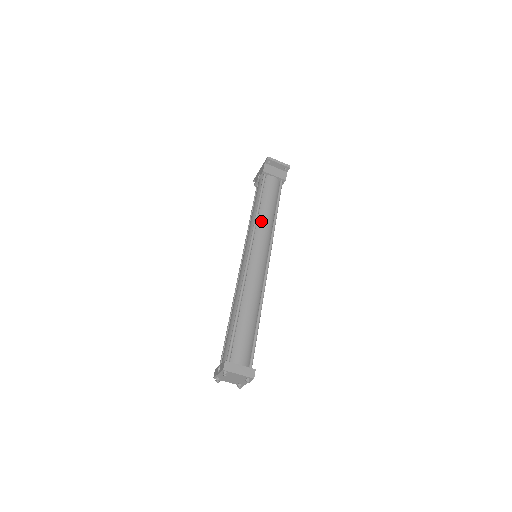
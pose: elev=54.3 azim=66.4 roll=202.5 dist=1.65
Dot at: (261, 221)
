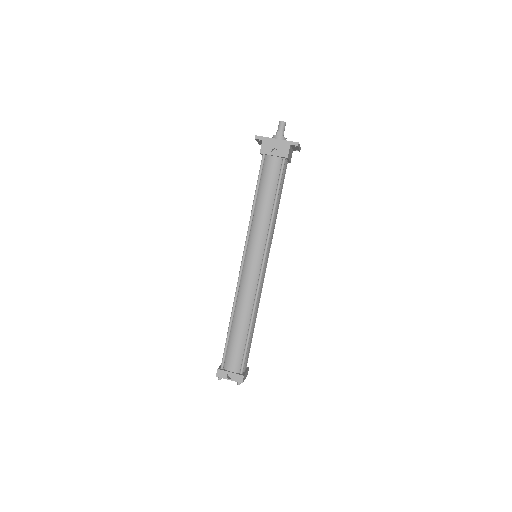
Dot at: (273, 224)
